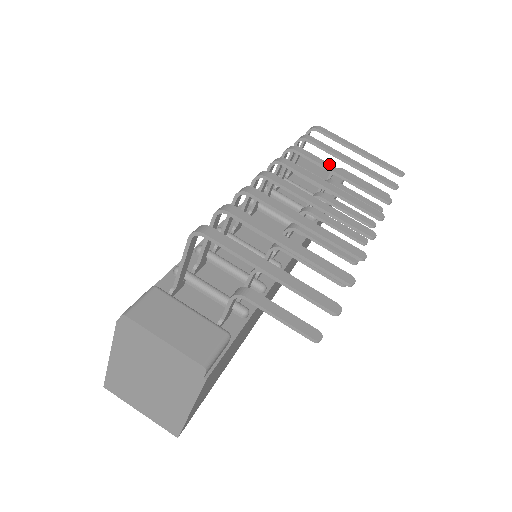
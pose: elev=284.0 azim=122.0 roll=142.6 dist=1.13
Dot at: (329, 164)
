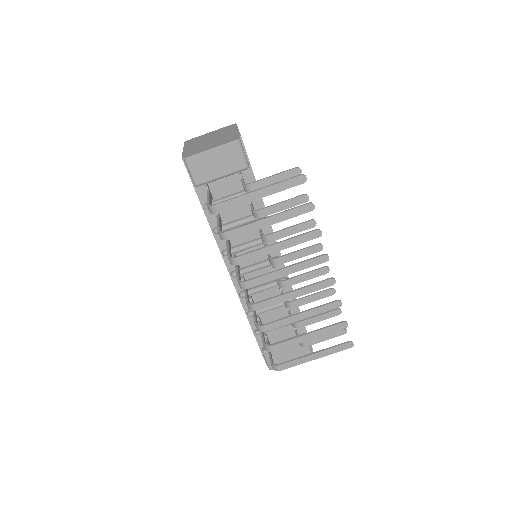
Dot at: (264, 249)
